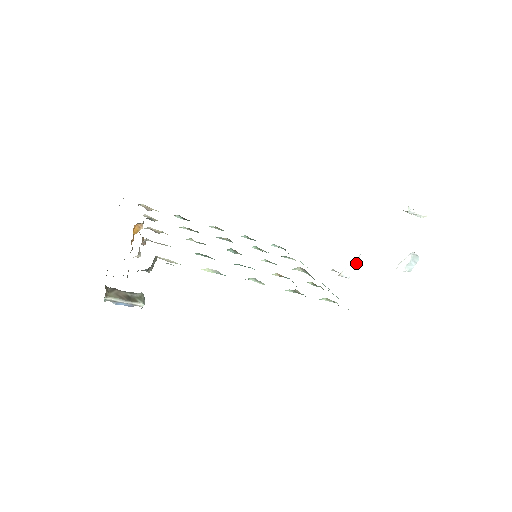
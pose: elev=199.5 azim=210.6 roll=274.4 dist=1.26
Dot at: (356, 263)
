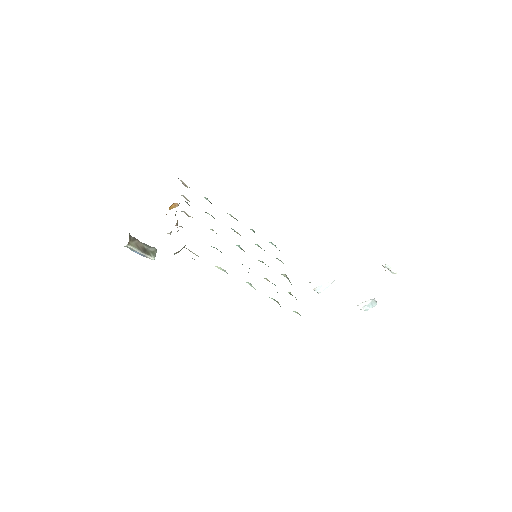
Dot at: (329, 285)
